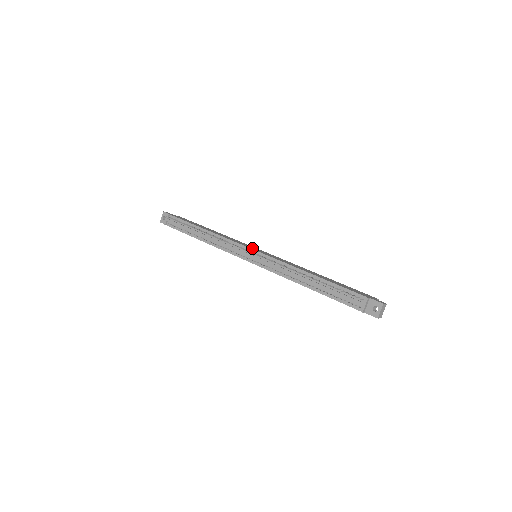
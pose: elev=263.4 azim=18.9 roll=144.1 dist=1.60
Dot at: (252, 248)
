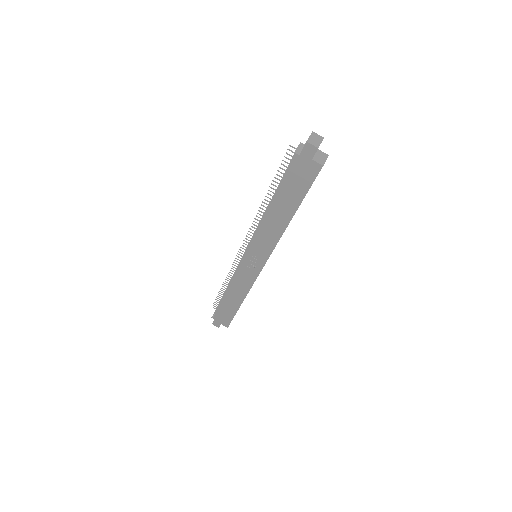
Dot at: occluded
